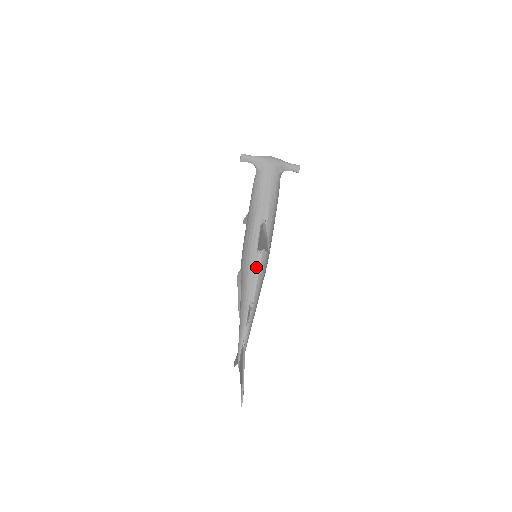
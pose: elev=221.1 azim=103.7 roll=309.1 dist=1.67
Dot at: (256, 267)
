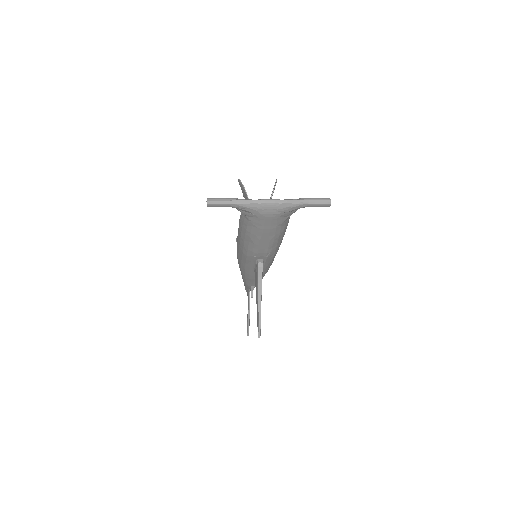
Dot at: occluded
